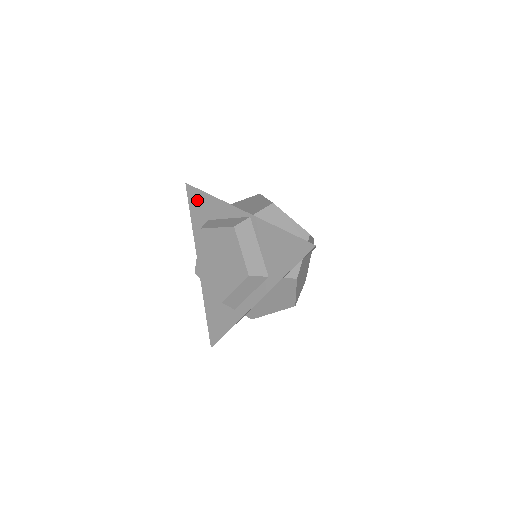
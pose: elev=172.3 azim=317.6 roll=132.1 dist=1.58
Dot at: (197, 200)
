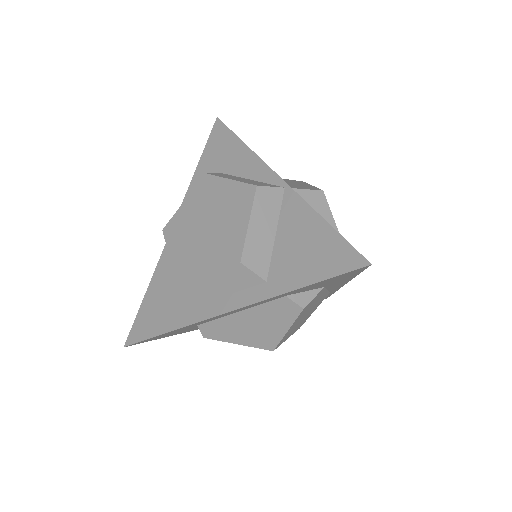
Dot at: (220, 143)
